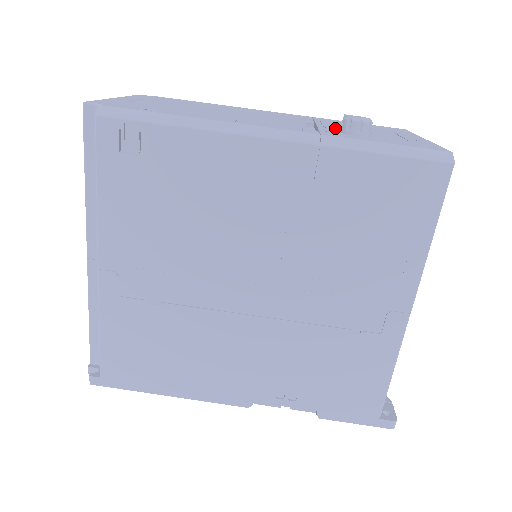
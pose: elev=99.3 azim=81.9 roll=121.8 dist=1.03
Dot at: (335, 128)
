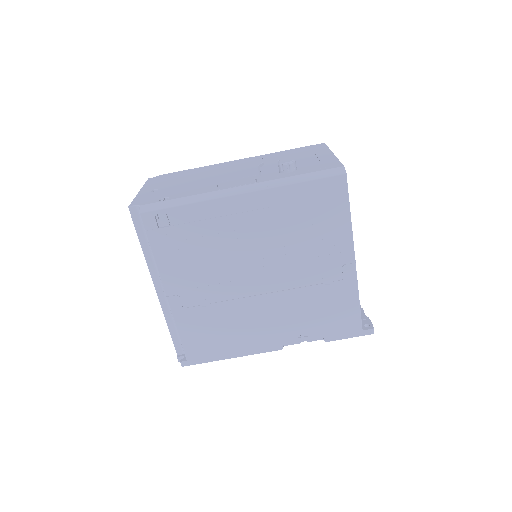
Dot at: (276, 167)
